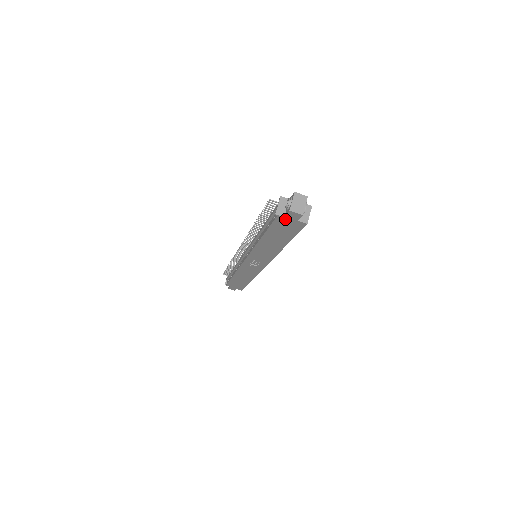
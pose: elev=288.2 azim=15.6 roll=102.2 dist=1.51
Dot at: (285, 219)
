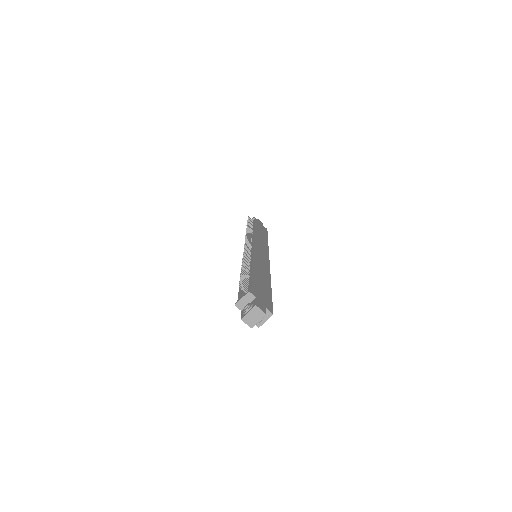
Dot at: occluded
